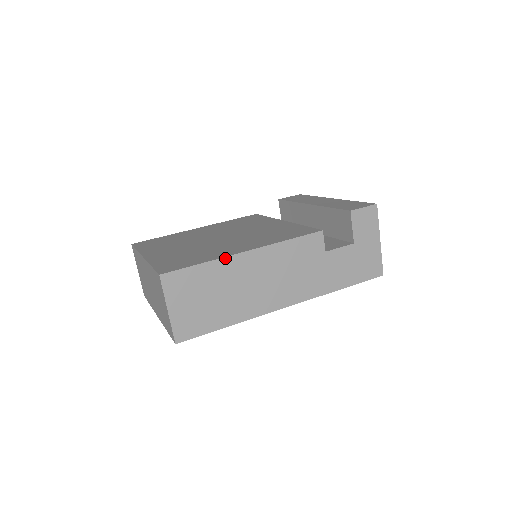
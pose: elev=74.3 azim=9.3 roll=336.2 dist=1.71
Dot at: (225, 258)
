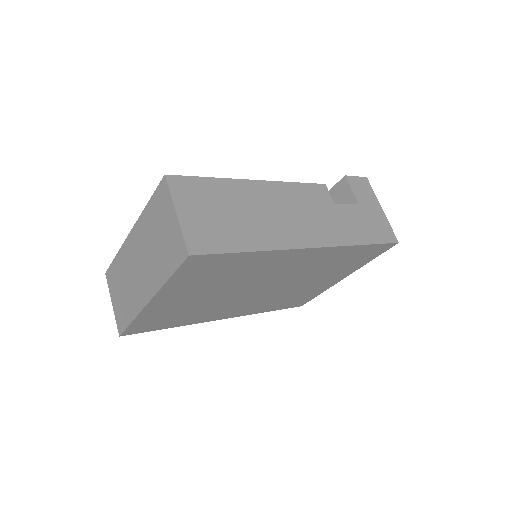
Dot at: (234, 180)
